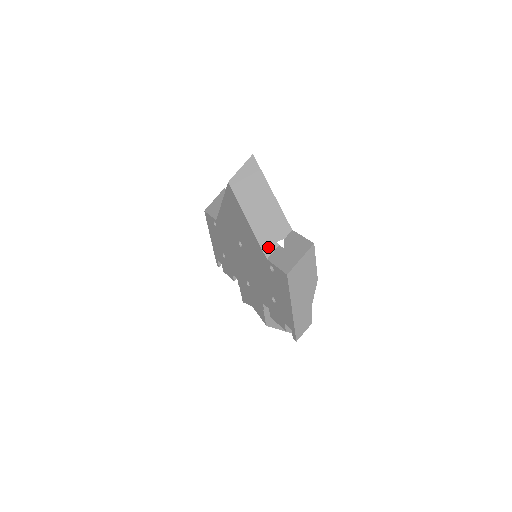
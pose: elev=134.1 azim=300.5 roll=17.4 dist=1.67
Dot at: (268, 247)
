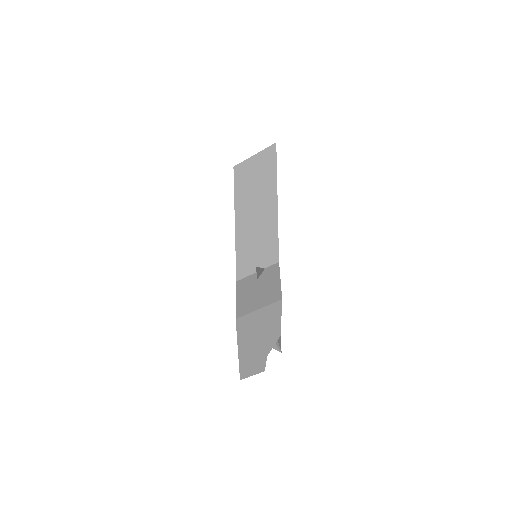
Dot at: (243, 268)
